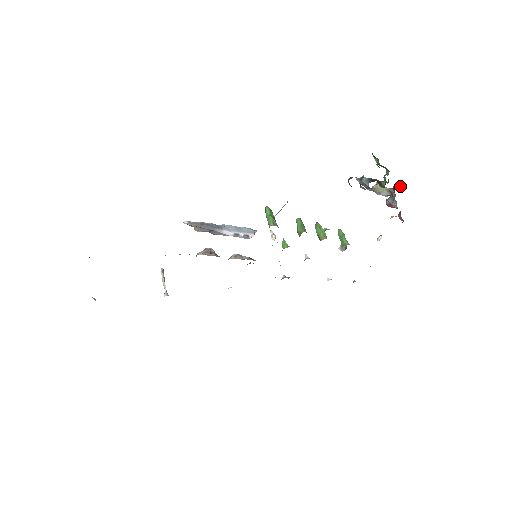
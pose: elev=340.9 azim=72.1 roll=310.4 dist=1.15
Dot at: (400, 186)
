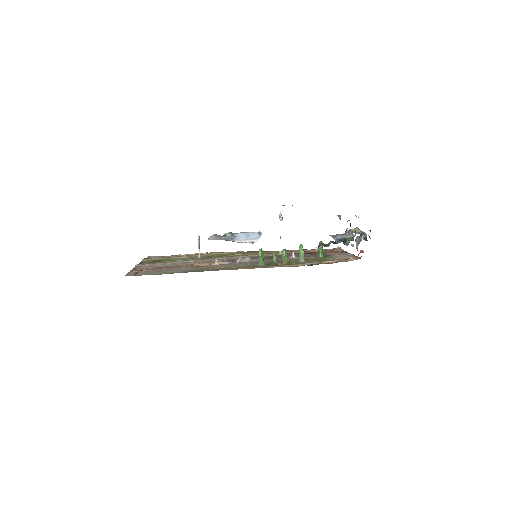
Dot at: (365, 238)
